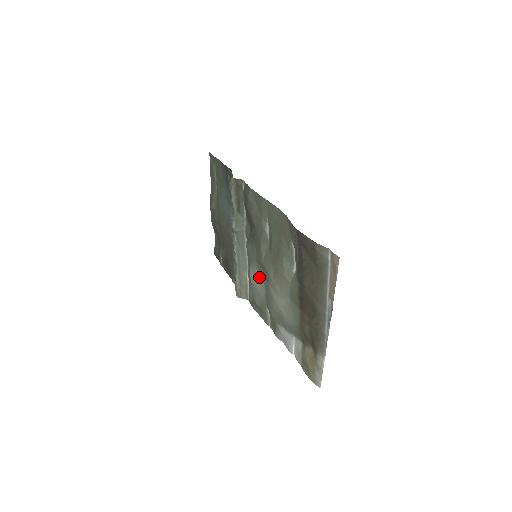
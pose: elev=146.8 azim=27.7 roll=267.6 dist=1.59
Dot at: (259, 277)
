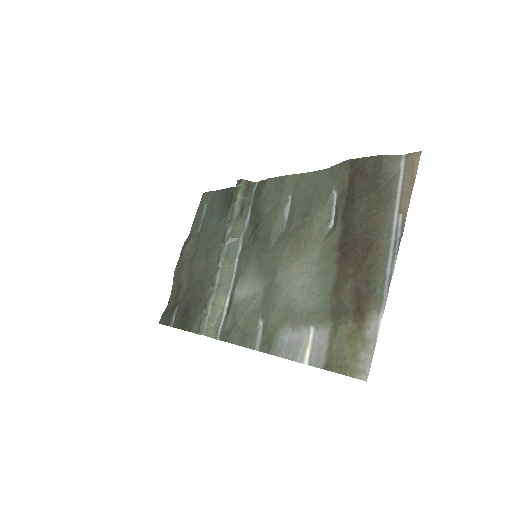
Dot at: (254, 282)
